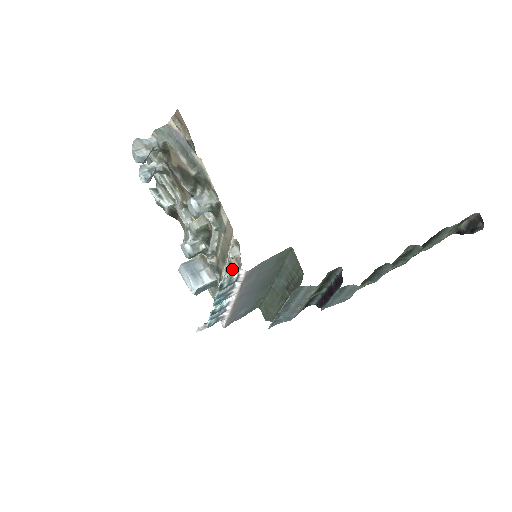
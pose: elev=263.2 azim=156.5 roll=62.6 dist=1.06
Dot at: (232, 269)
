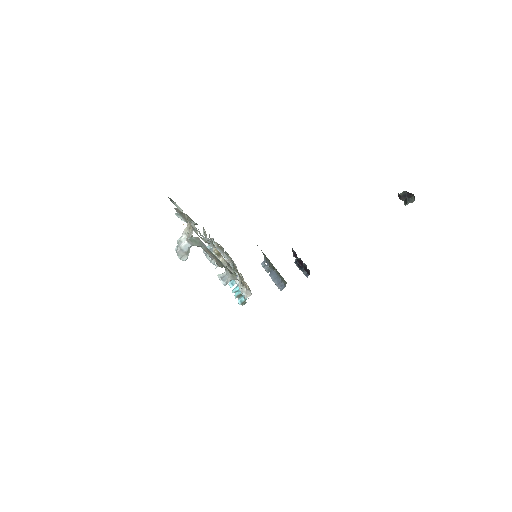
Dot at: occluded
